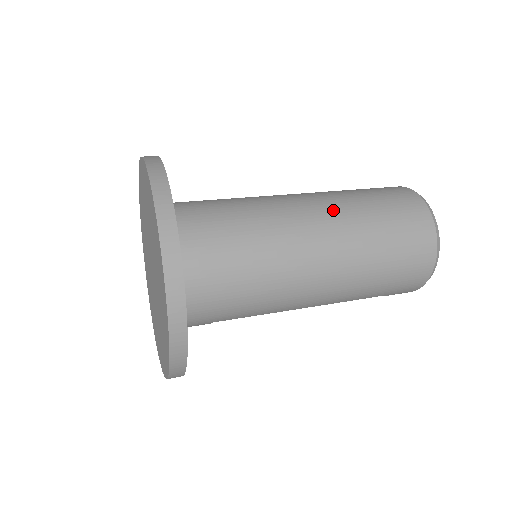
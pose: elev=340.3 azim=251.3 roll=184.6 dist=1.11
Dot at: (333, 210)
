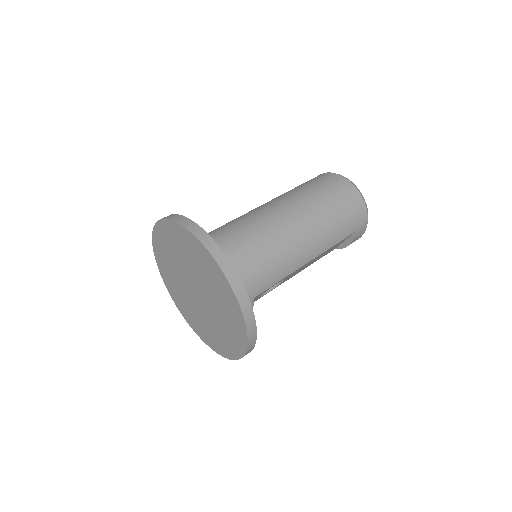
Dot at: (281, 198)
